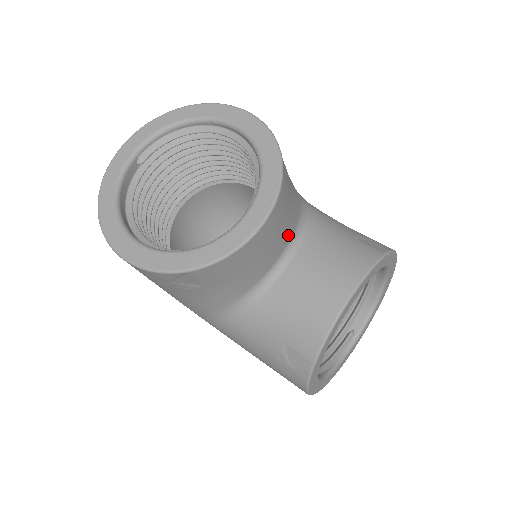
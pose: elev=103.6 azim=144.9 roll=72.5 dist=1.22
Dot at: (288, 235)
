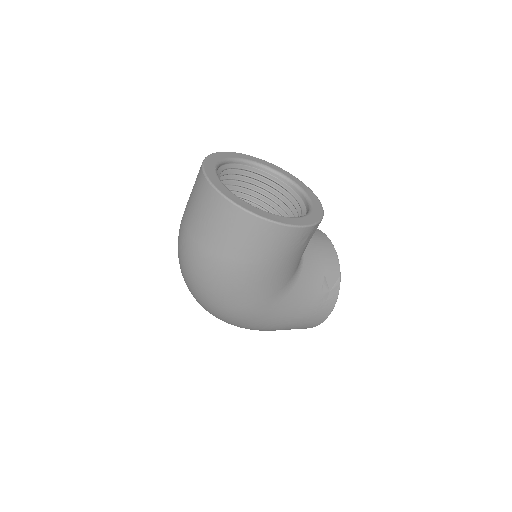
Dot at: occluded
